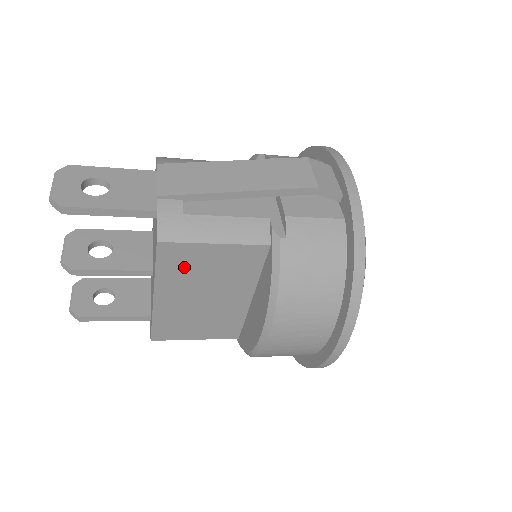
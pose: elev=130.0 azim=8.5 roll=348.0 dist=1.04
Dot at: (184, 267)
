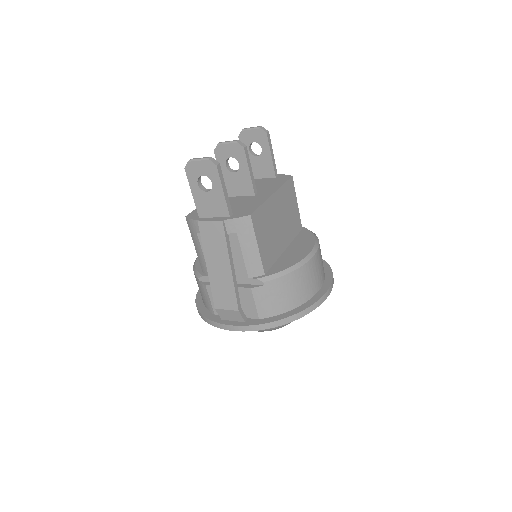
Dot at: (288, 197)
